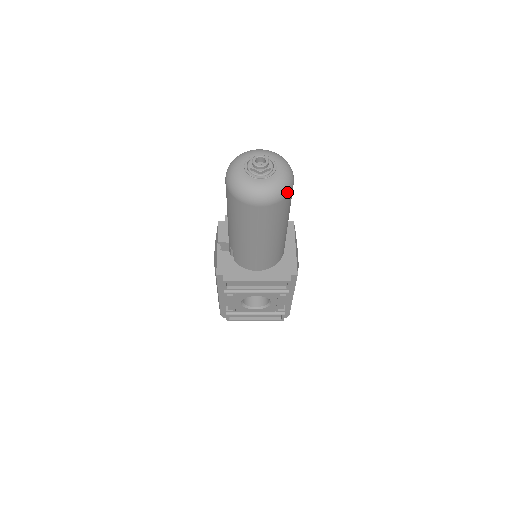
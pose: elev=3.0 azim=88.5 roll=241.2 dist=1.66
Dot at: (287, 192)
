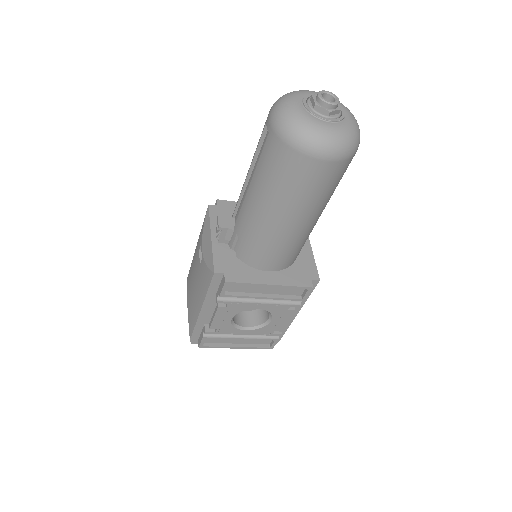
Dot at: (356, 148)
